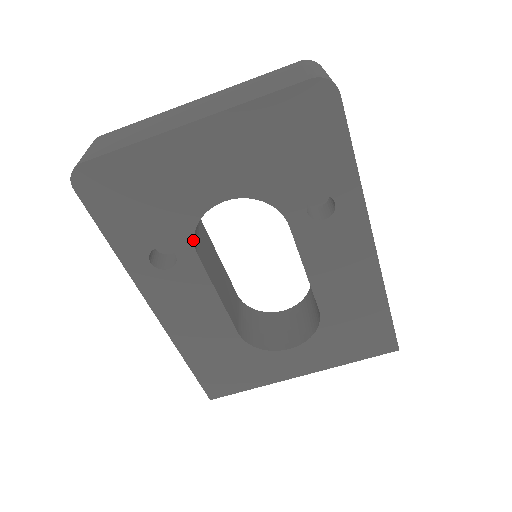
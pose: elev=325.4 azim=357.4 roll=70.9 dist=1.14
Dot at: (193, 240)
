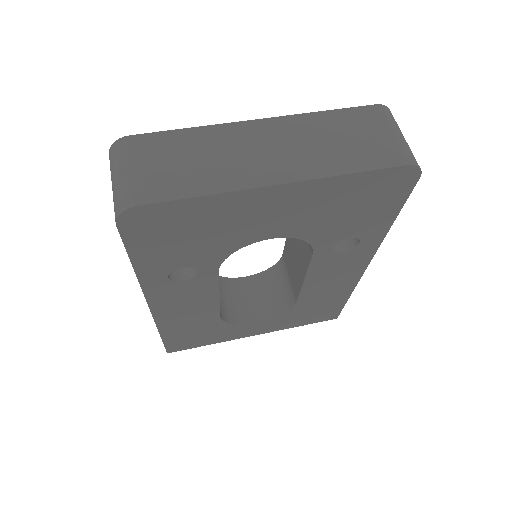
Dot at: (221, 263)
